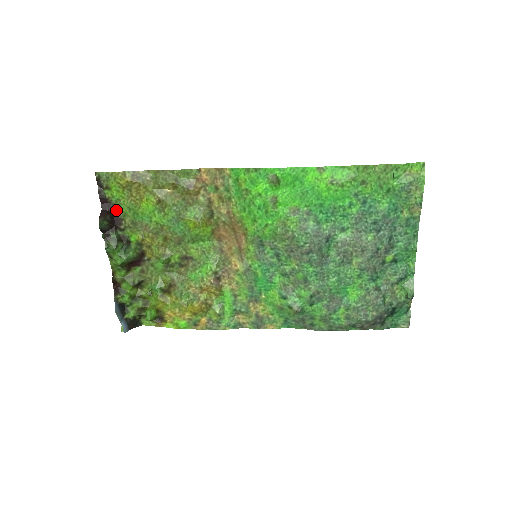
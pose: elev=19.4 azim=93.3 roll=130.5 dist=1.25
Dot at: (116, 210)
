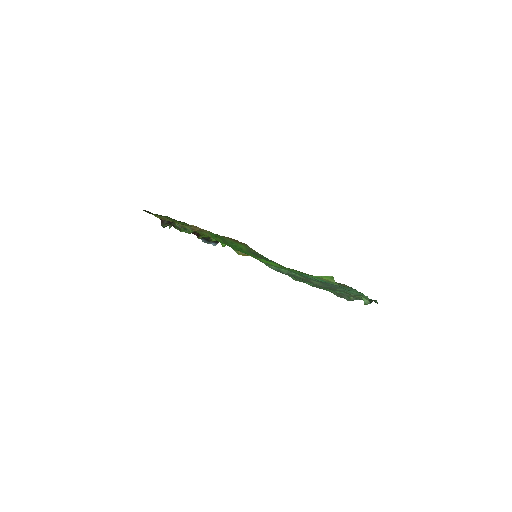
Dot at: (168, 217)
